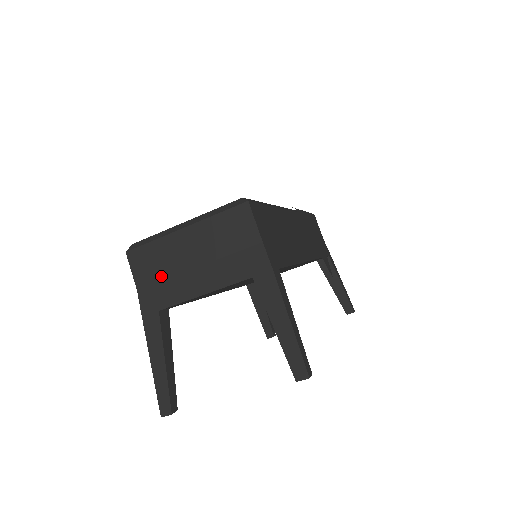
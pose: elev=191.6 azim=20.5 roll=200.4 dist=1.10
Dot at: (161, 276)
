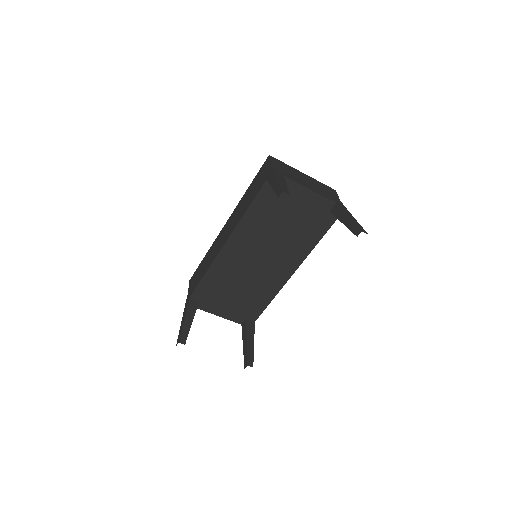
Dot at: (287, 172)
